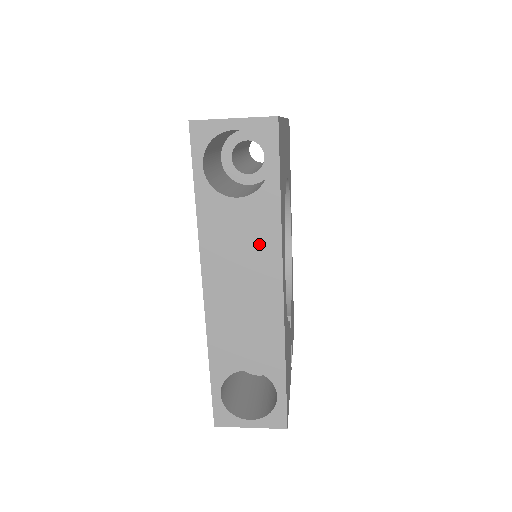
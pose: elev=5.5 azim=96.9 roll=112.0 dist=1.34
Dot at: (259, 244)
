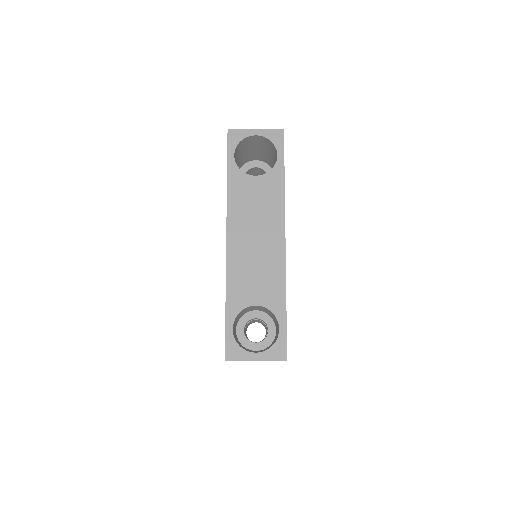
Dot at: (269, 207)
